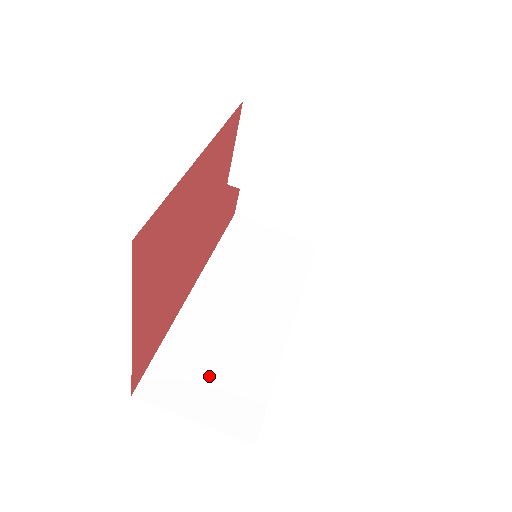
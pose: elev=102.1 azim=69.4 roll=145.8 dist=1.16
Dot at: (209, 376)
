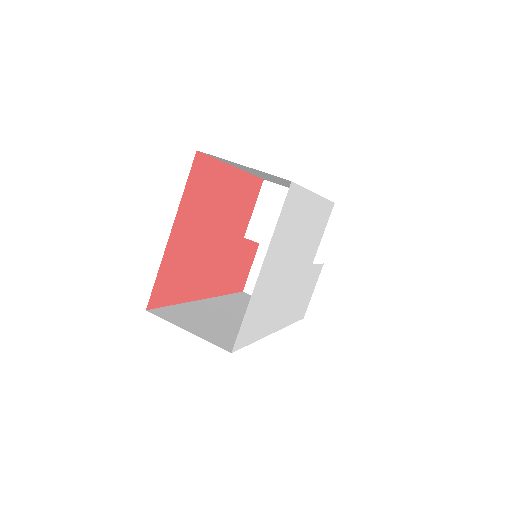
Dot at: (204, 324)
